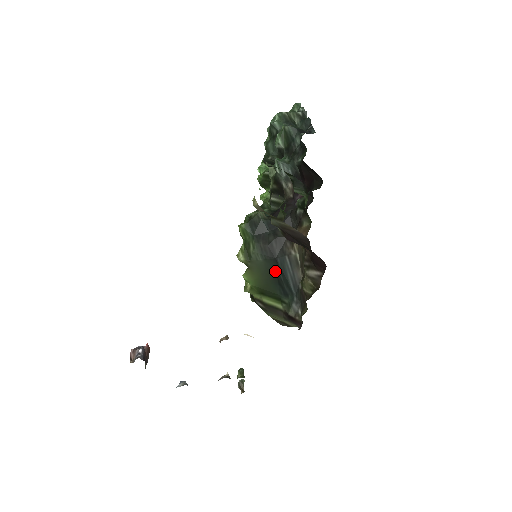
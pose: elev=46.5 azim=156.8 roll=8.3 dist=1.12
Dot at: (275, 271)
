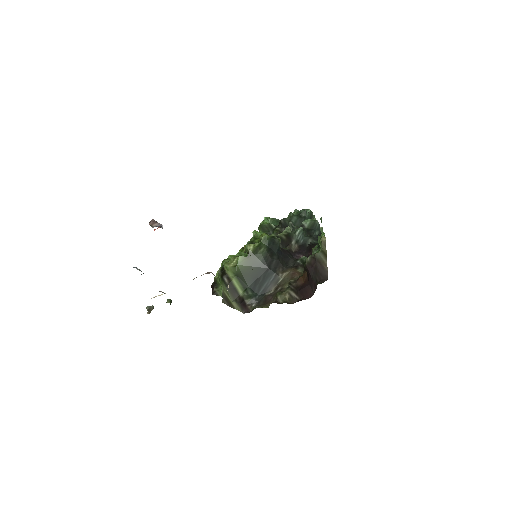
Dot at: (261, 273)
